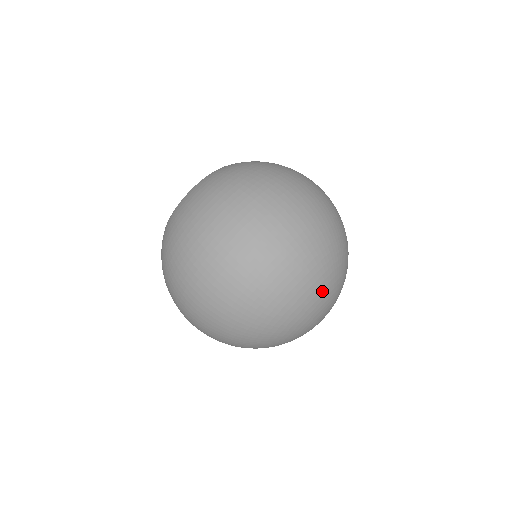
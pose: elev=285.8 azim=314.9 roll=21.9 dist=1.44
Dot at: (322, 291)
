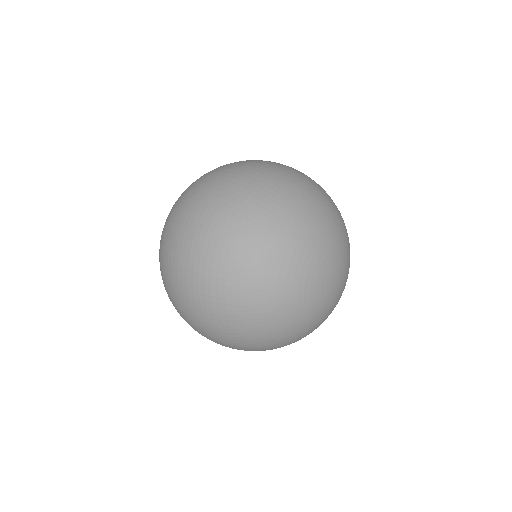
Dot at: (299, 246)
